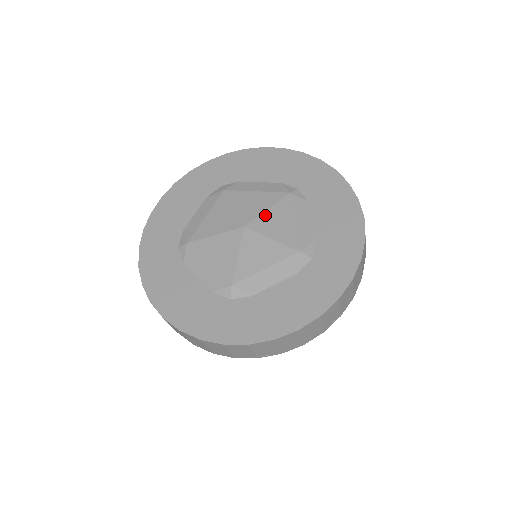
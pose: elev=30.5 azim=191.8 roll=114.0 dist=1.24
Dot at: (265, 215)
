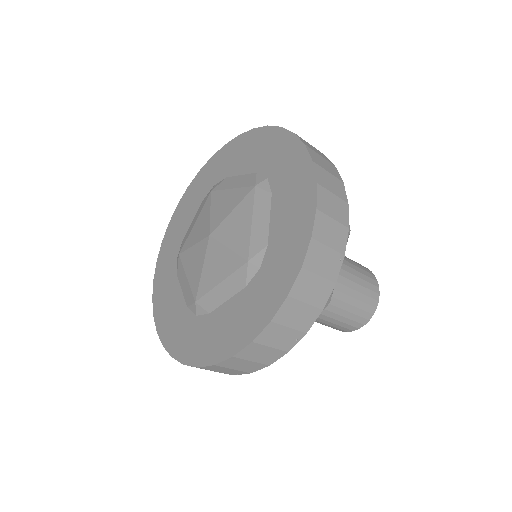
Dot at: (228, 219)
